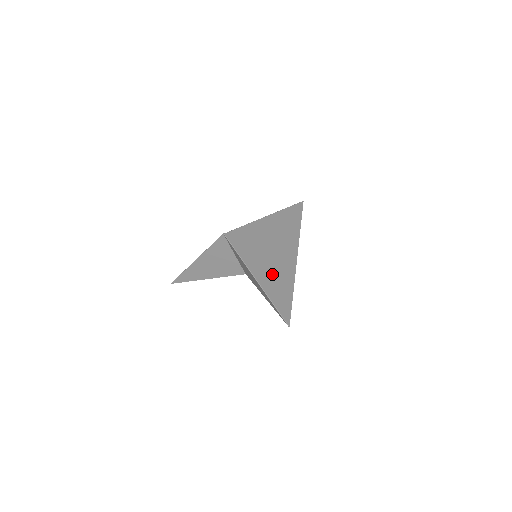
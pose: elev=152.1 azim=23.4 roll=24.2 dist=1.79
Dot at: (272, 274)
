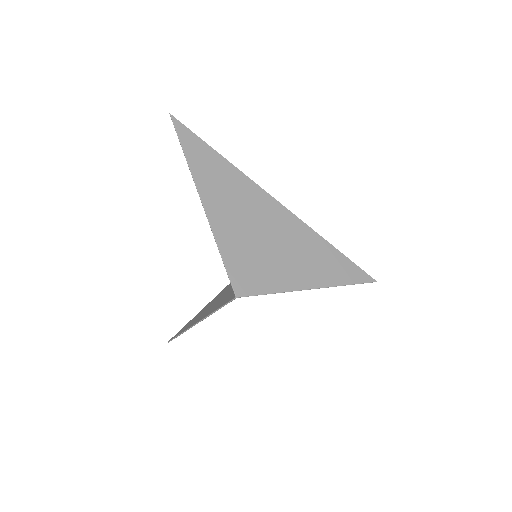
Dot at: (308, 261)
